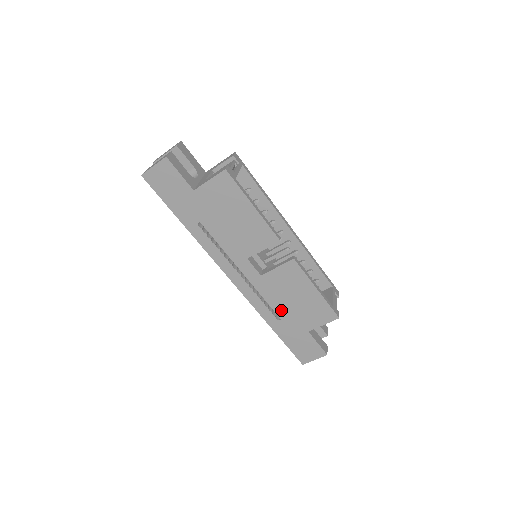
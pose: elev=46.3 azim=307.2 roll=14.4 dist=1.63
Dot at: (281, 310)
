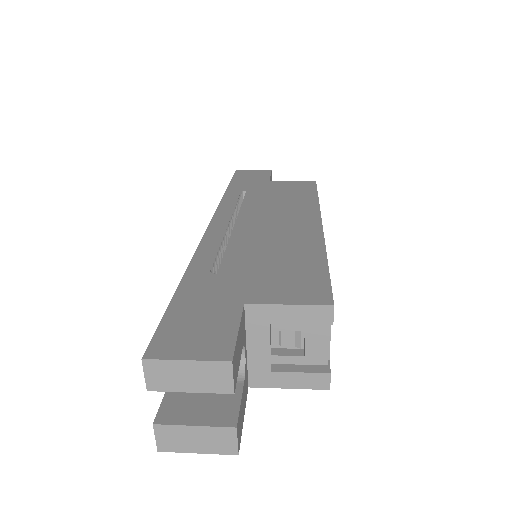
Dot at: occluded
